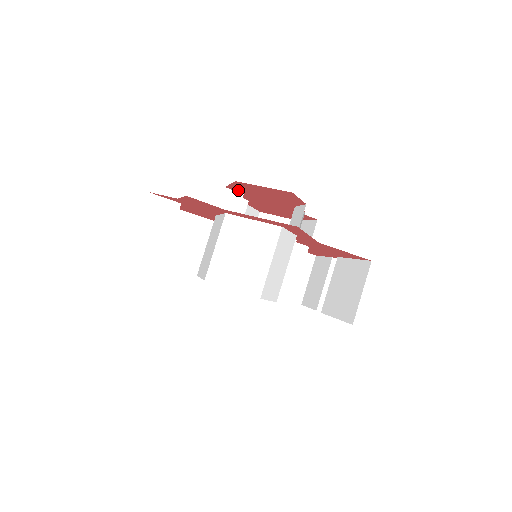
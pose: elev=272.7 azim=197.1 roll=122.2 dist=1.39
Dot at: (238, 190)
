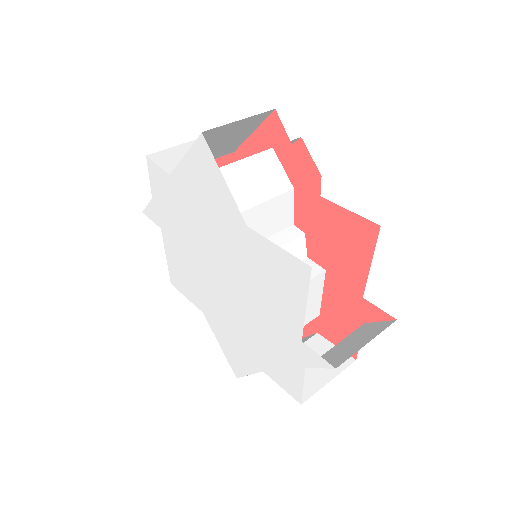
Dot at: occluded
